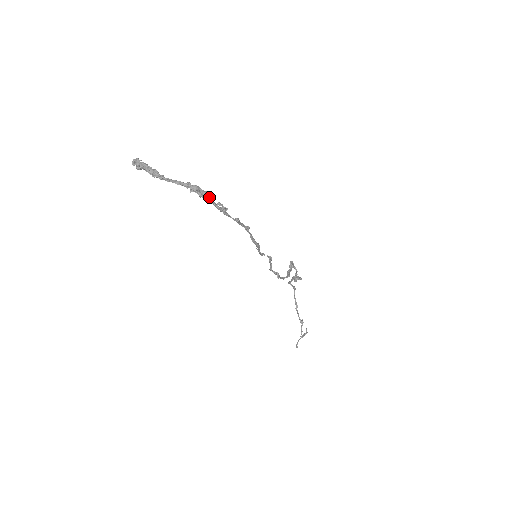
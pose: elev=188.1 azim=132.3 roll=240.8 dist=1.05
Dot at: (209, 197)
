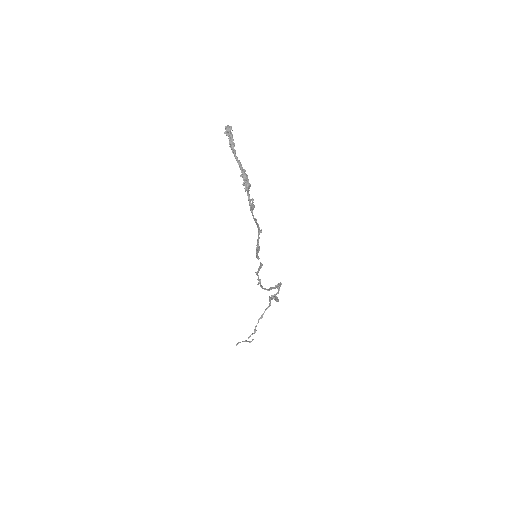
Dot at: occluded
